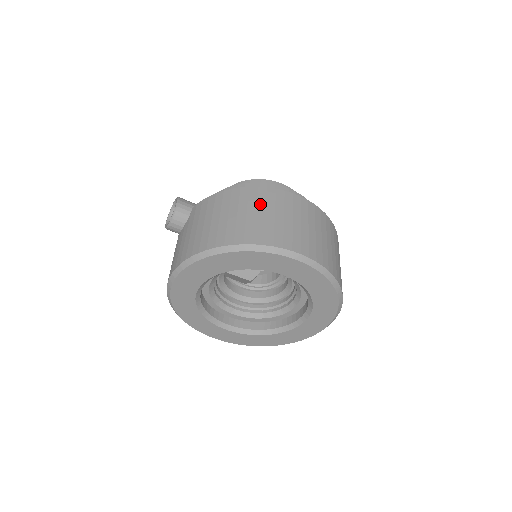
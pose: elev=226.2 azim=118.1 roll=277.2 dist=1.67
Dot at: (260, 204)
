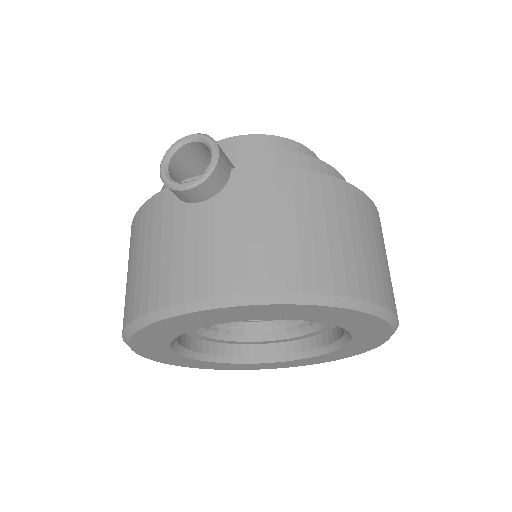
Dot at: (362, 222)
